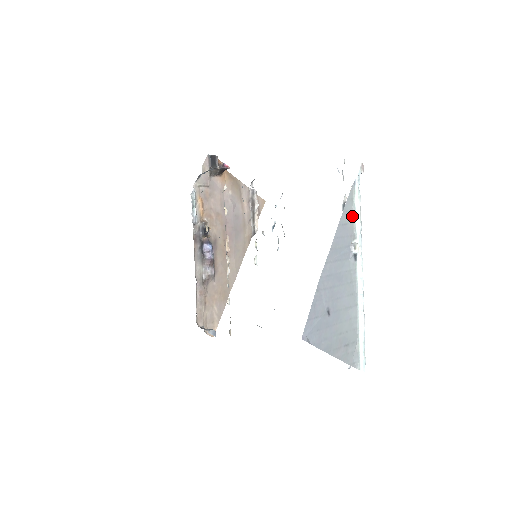
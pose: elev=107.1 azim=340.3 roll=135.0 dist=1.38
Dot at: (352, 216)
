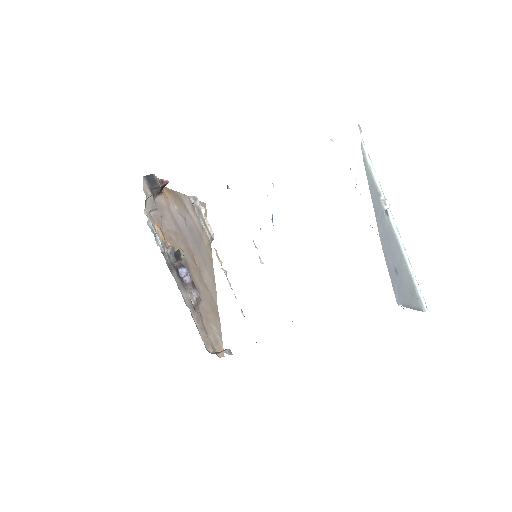
Dot at: (371, 176)
